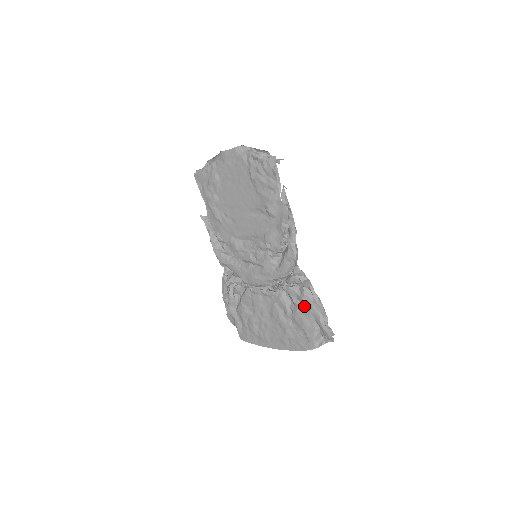
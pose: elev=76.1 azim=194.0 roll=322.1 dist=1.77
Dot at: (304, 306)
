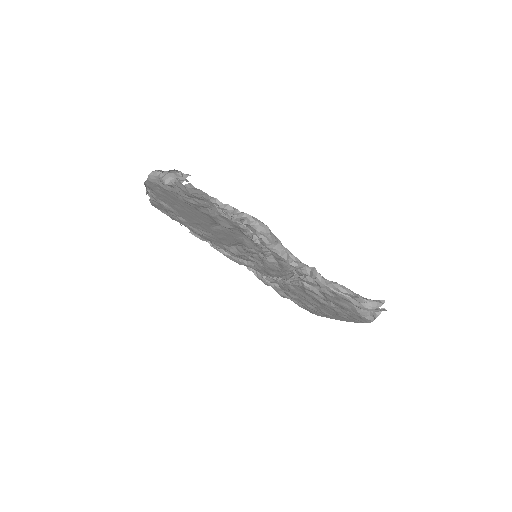
Dot at: (329, 293)
